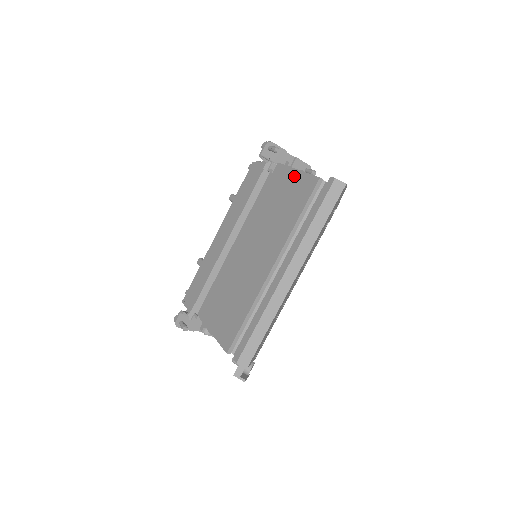
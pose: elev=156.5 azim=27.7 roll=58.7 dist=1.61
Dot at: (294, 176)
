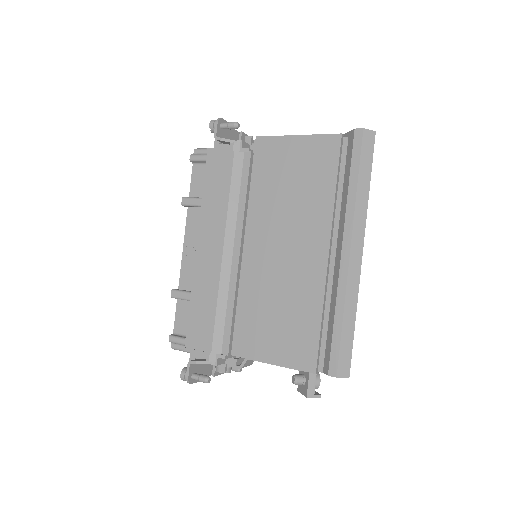
Dot at: (296, 144)
